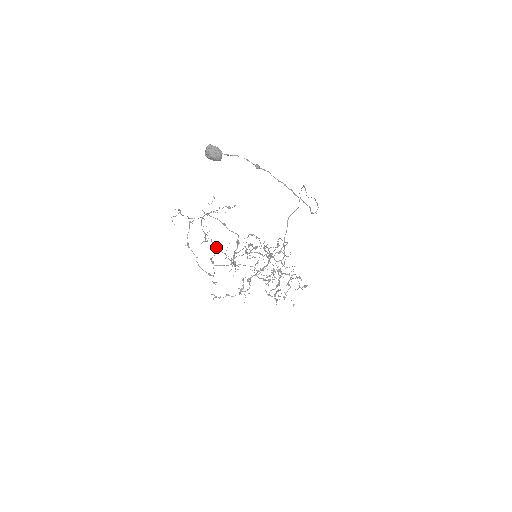
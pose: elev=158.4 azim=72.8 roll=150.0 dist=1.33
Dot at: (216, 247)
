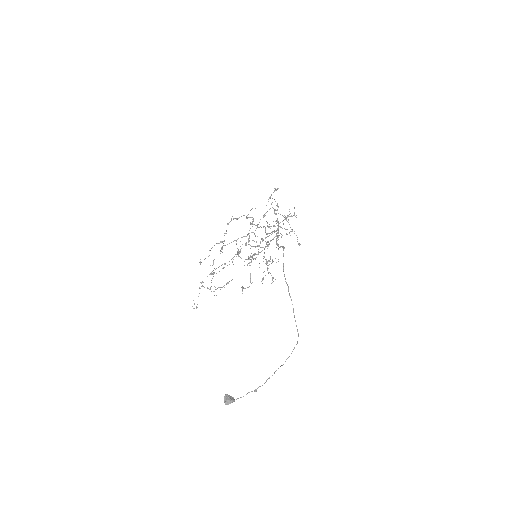
Dot at: (224, 267)
